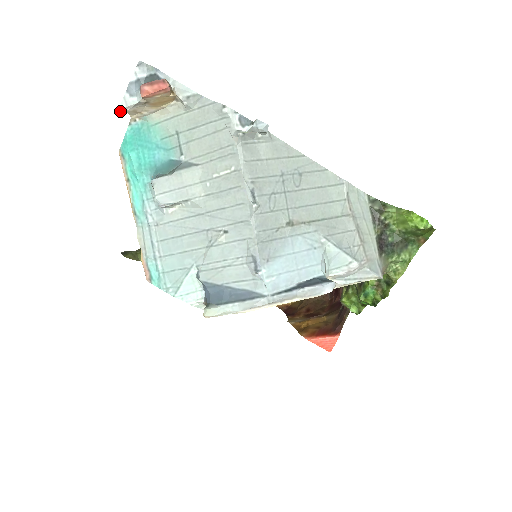
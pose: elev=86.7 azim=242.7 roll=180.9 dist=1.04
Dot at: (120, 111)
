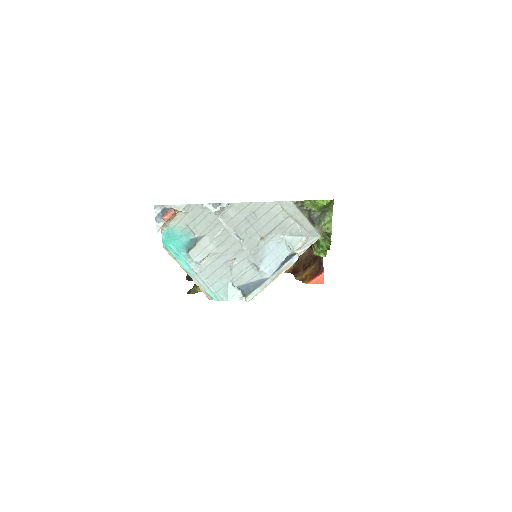
Dot at: (157, 232)
